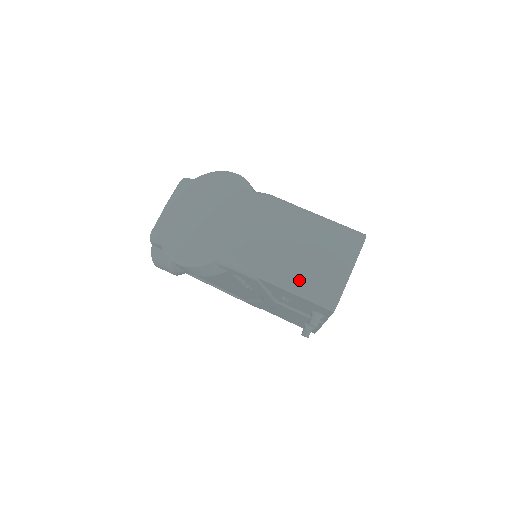
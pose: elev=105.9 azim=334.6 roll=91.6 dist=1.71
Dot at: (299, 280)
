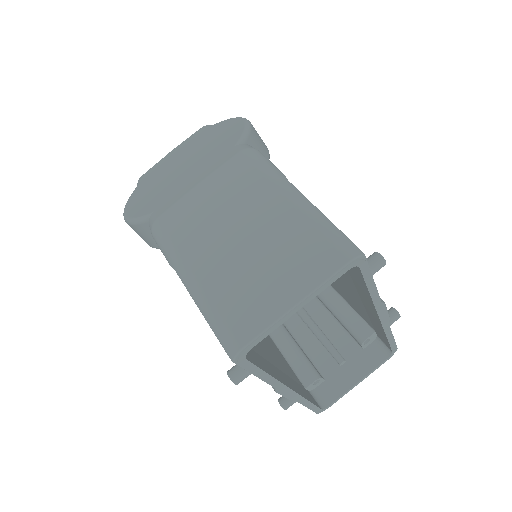
Dot at: (211, 285)
